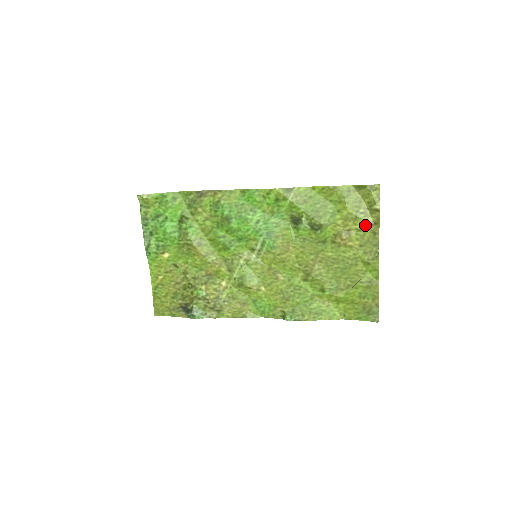
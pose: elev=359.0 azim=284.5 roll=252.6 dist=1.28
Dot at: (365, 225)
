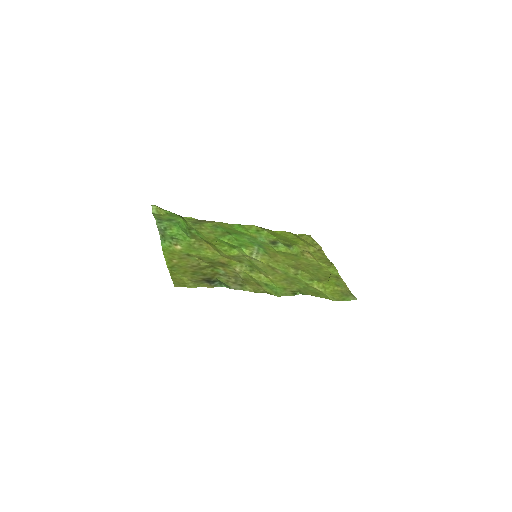
Dot at: (315, 250)
